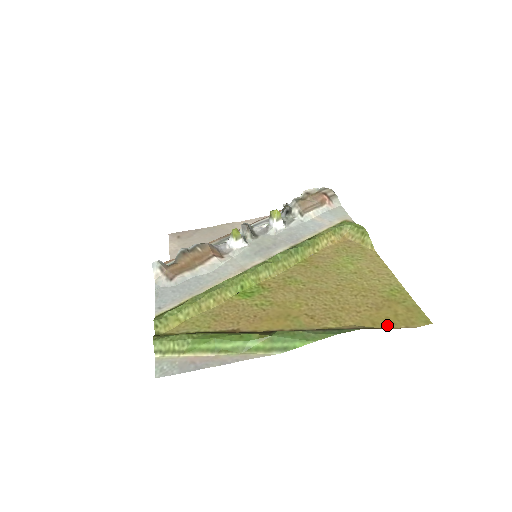
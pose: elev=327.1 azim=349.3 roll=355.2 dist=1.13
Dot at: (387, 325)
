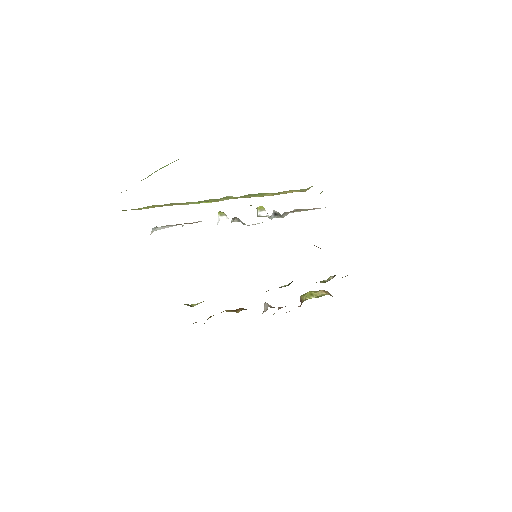
Dot at: occluded
